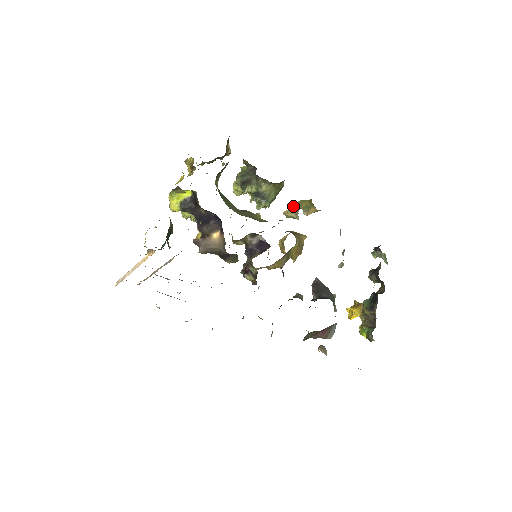
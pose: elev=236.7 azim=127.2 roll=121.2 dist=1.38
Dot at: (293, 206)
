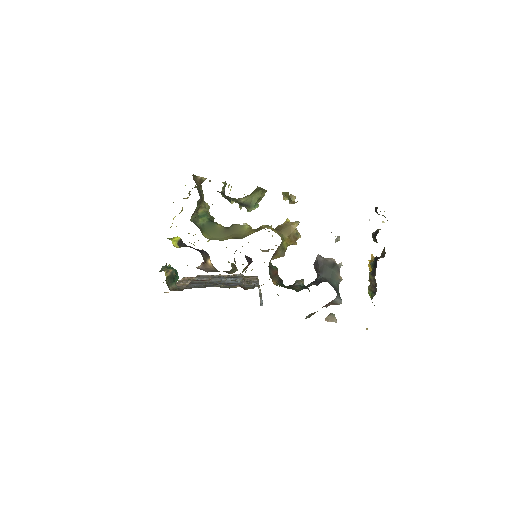
Dot at: (283, 194)
